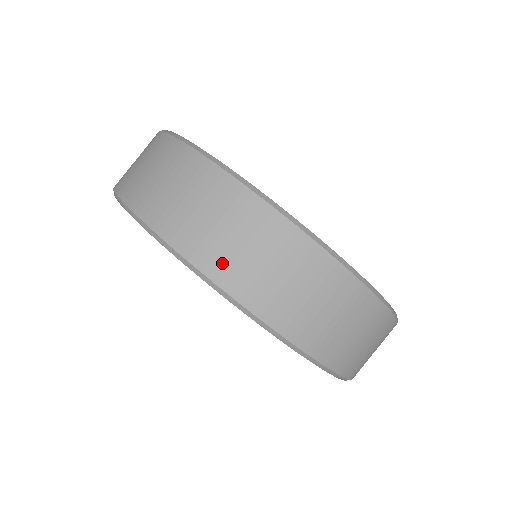
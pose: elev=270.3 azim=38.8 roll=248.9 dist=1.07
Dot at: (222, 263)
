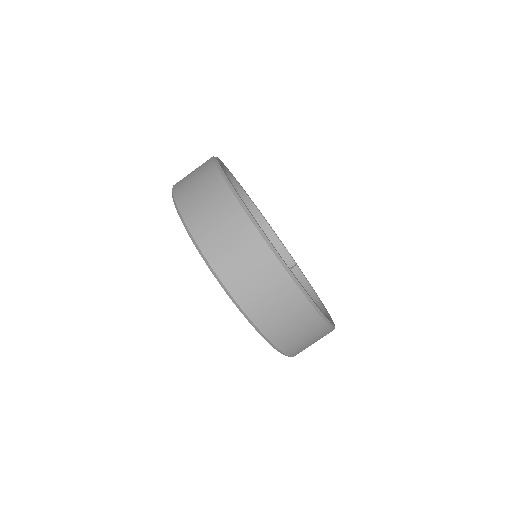
Dot at: (220, 258)
